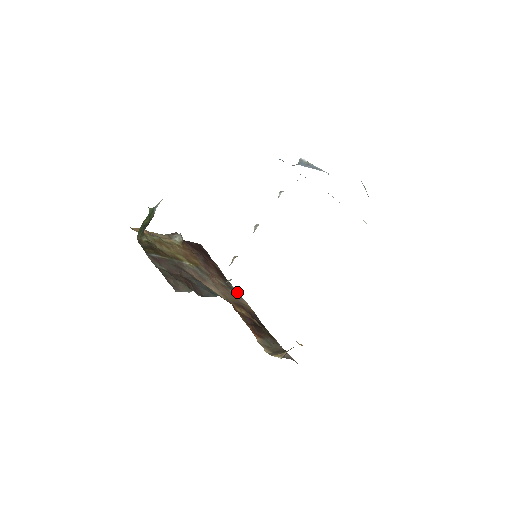
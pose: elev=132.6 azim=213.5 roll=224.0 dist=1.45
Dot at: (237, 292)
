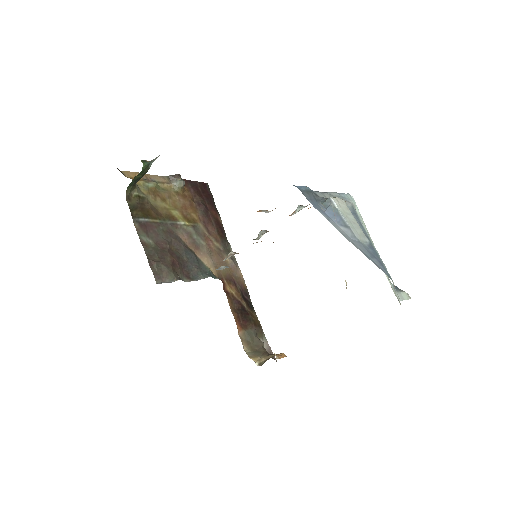
Dot at: (234, 257)
